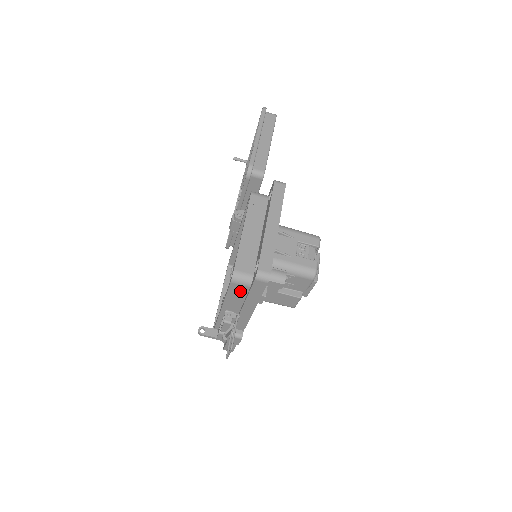
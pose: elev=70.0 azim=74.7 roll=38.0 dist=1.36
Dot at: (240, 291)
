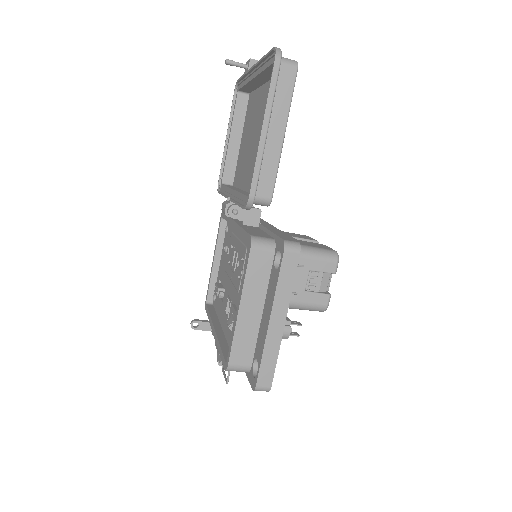
Dot at: occluded
